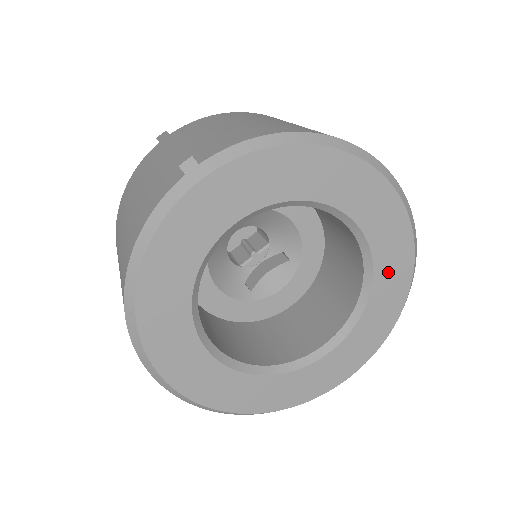
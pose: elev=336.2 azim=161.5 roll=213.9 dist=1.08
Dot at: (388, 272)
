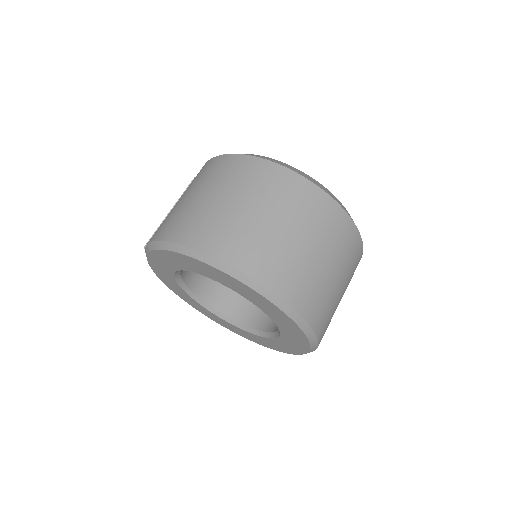
Dot at: (266, 308)
